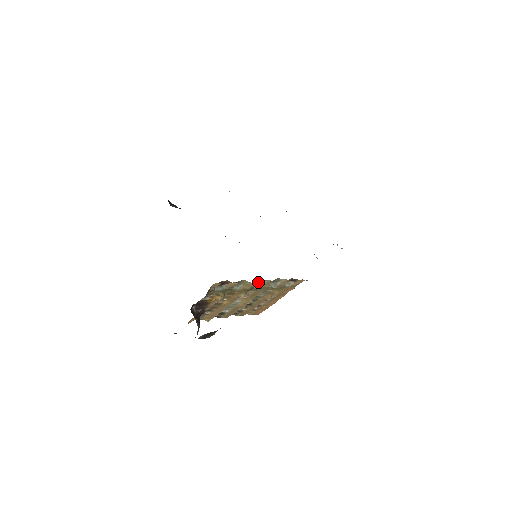
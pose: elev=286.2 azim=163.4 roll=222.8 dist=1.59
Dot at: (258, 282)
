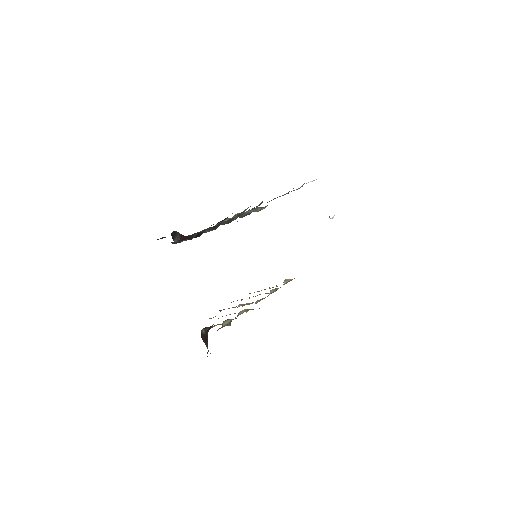
Dot at: occluded
